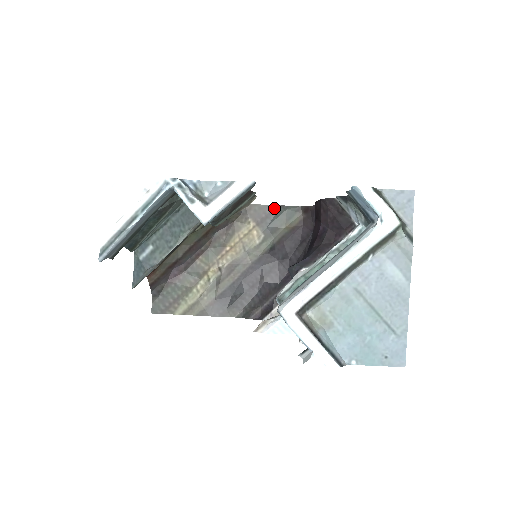
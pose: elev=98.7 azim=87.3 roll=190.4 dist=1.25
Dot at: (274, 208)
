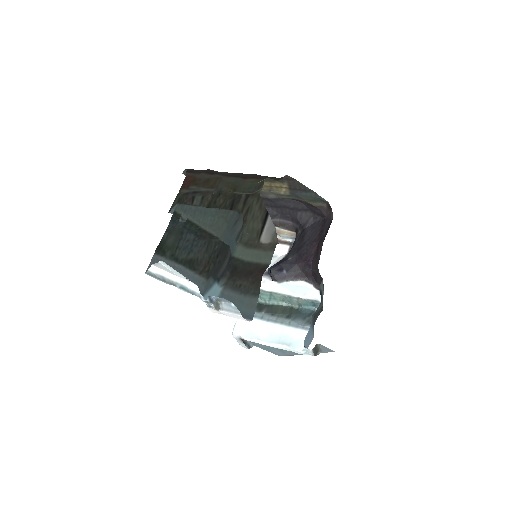
Dot at: (309, 190)
